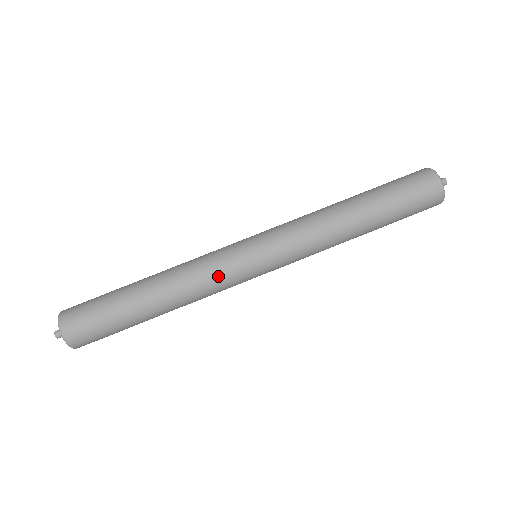
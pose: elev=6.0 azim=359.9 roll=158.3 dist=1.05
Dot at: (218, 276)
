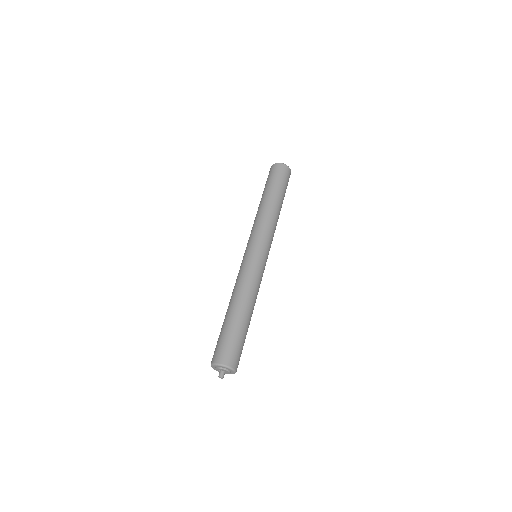
Dot at: (252, 272)
